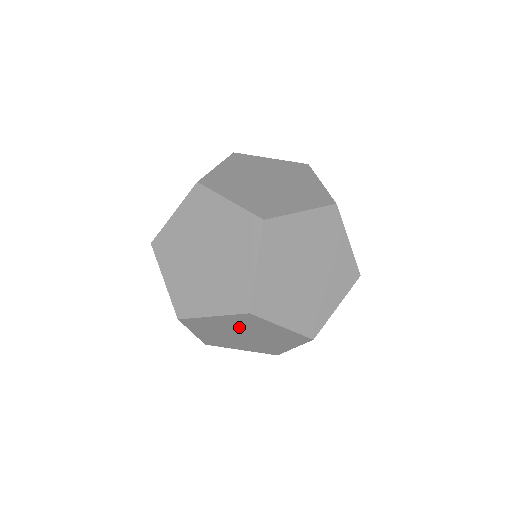
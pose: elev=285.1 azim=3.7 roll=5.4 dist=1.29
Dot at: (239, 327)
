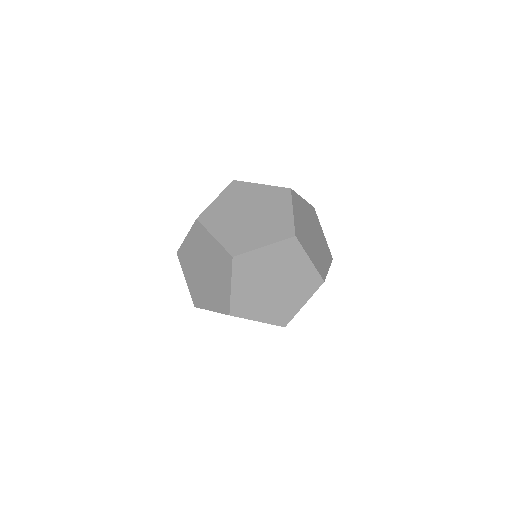
Dot at: (199, 252)
